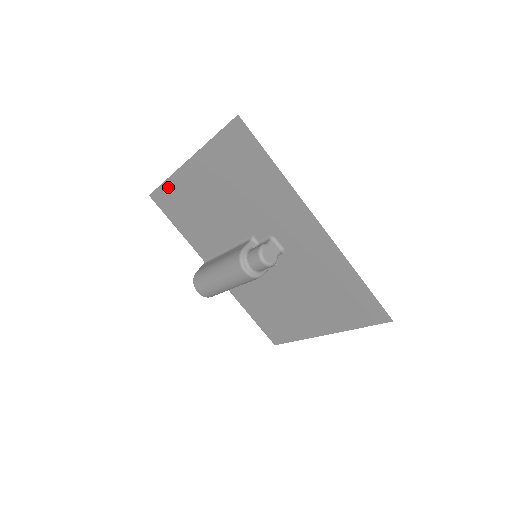
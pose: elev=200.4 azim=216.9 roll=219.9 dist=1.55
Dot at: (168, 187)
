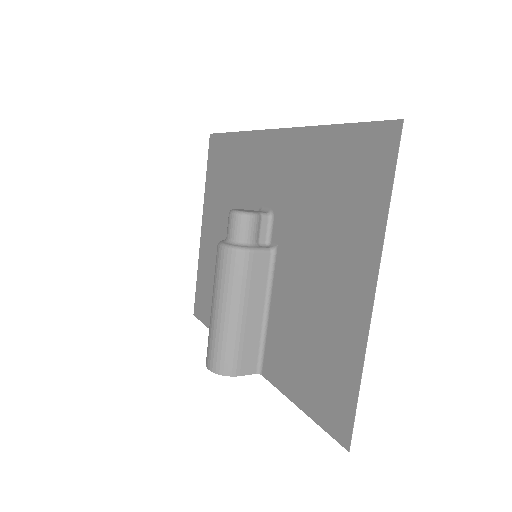
Dot at: (199, 280)
